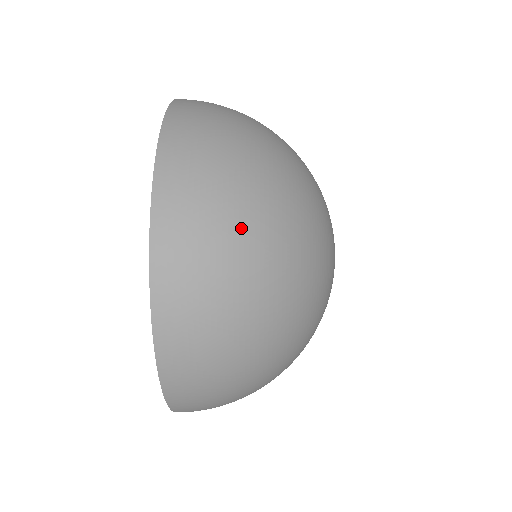
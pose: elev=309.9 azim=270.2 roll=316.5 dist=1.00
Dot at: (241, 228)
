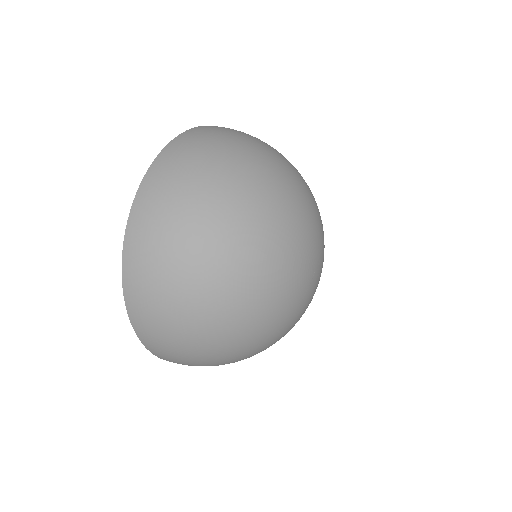
Dot at: (204, 182)
